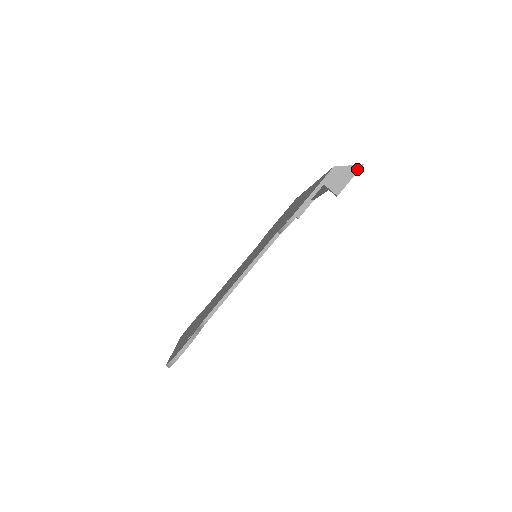
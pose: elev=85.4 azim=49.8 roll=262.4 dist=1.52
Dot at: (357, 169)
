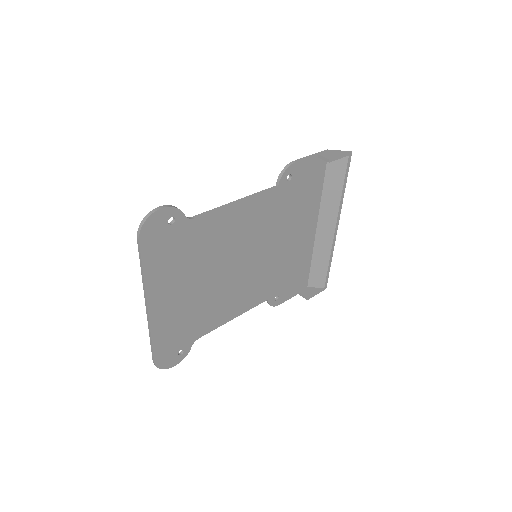
Dot at: (347, 152)
